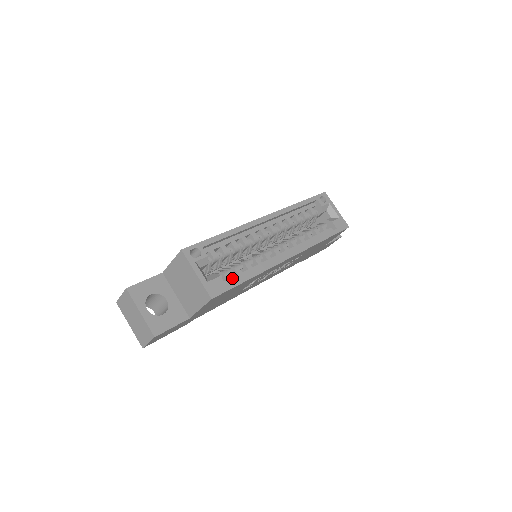
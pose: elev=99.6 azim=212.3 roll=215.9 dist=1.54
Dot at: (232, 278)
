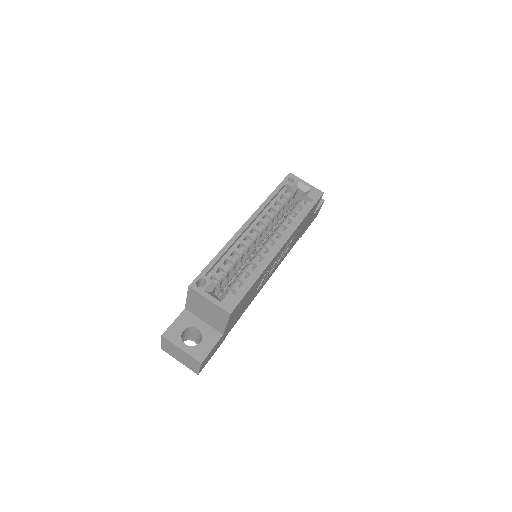
Dot at: (240, 288)
